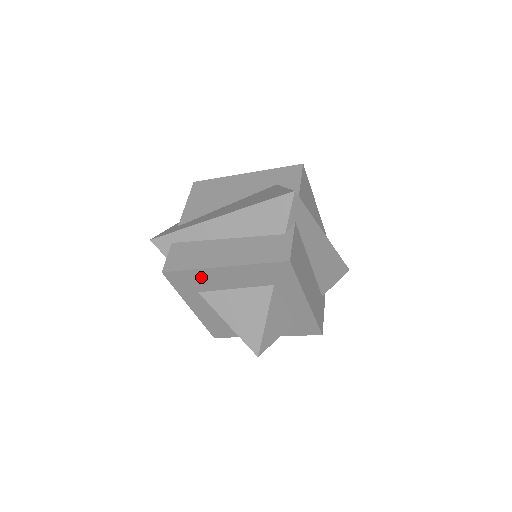
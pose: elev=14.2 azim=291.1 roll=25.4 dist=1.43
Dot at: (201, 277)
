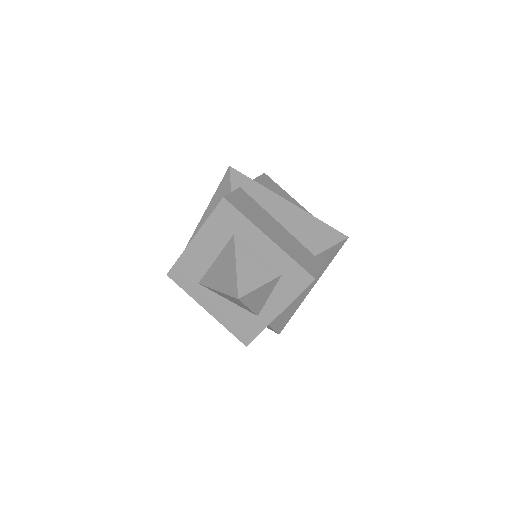
Dot at: (189, 262)
